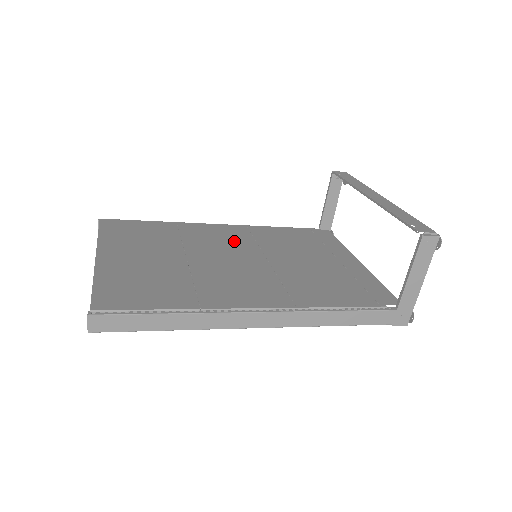
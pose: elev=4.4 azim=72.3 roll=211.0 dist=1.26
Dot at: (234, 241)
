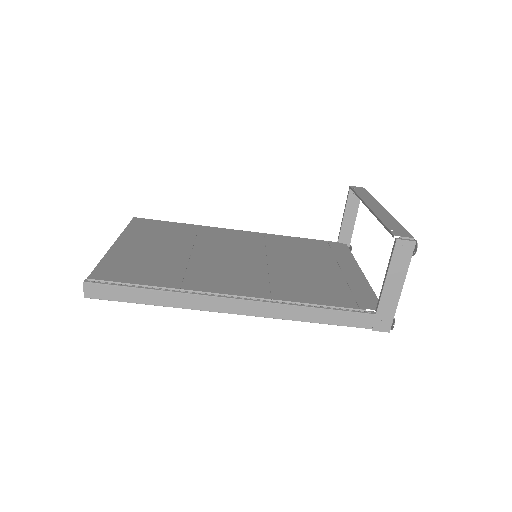
Dot at: (244, 244)
